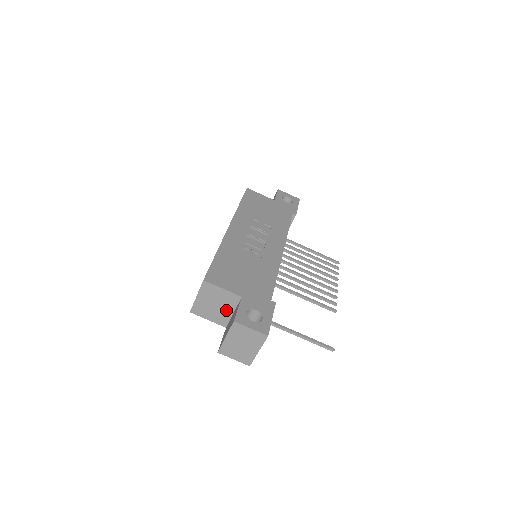
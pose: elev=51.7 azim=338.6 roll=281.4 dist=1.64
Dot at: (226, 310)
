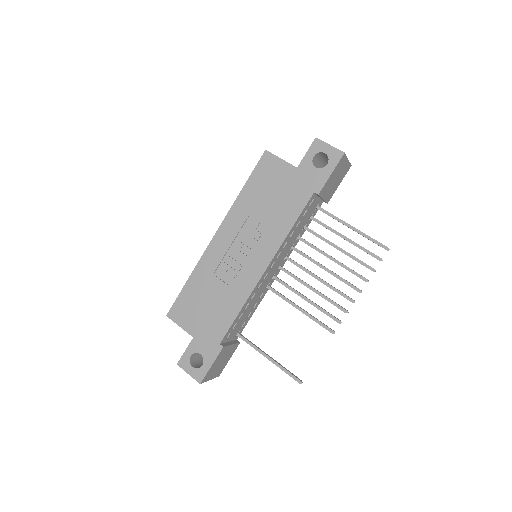
Dot at: occluded
